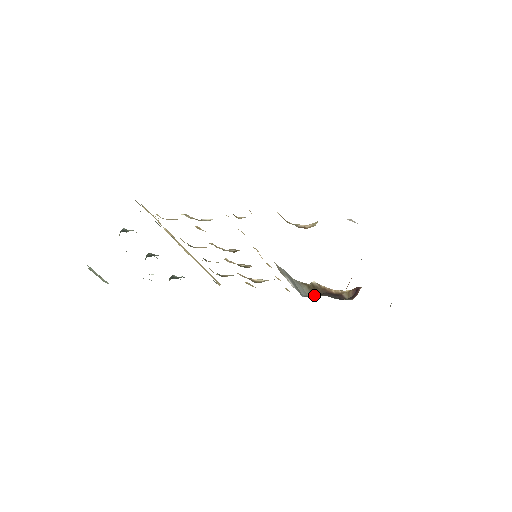
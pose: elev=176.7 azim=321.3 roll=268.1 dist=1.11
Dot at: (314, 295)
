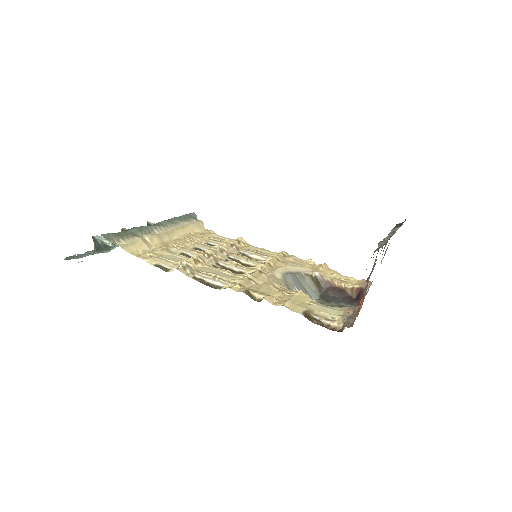
Dot at: (319, 290)
